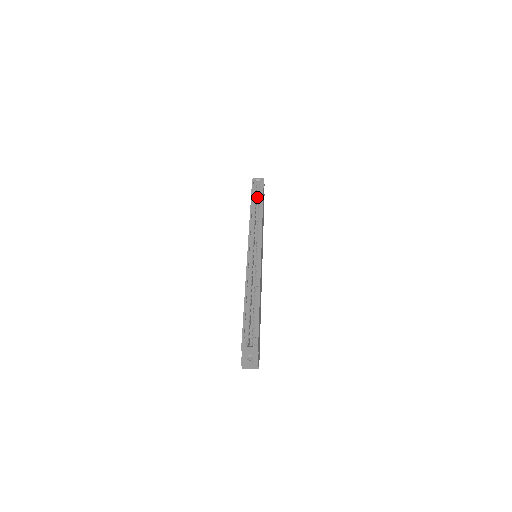
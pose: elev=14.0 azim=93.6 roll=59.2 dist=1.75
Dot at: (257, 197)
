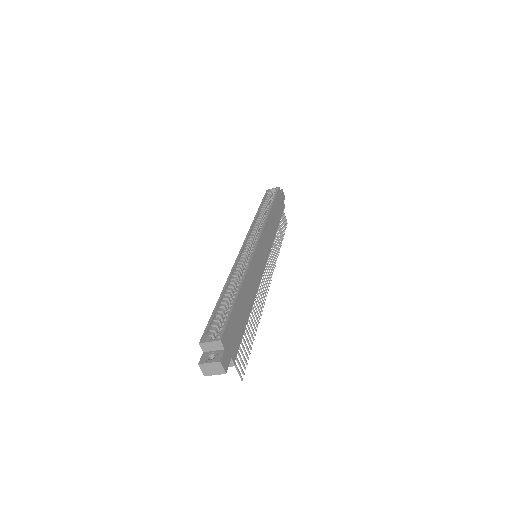
Dot at: occluded
